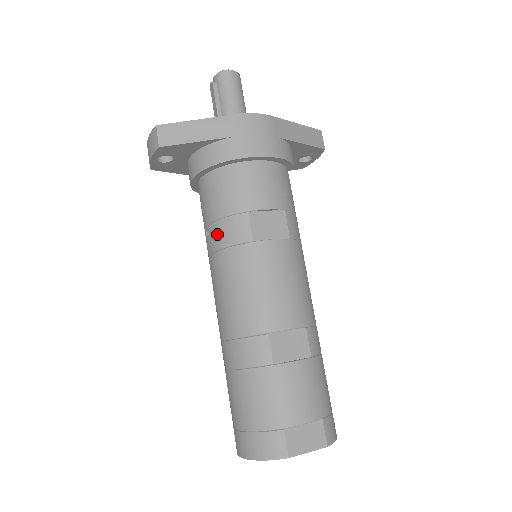
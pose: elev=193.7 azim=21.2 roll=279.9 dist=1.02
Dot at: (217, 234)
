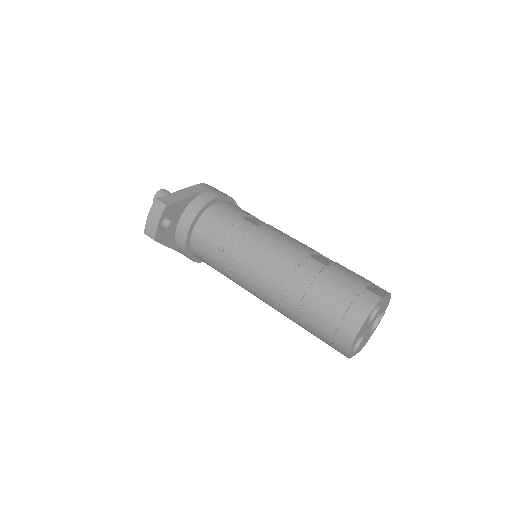
Dot at: (232, 238)
